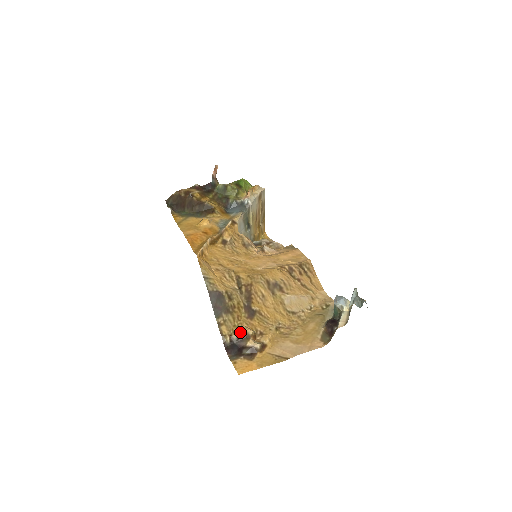
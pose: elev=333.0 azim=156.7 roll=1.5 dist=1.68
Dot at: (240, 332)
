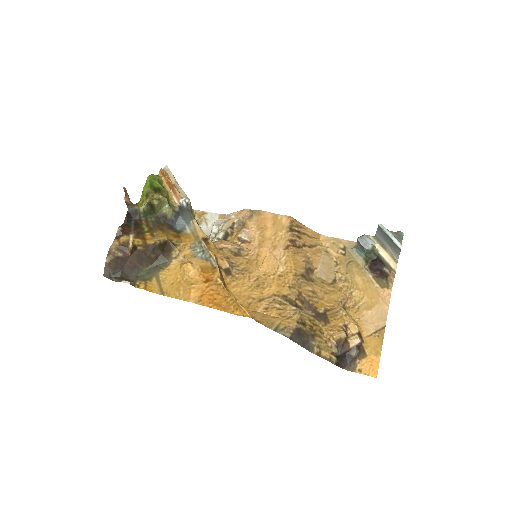
Dot at: (337, 343)
